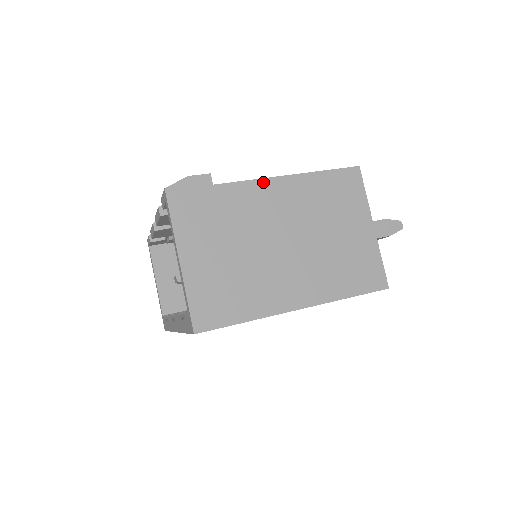
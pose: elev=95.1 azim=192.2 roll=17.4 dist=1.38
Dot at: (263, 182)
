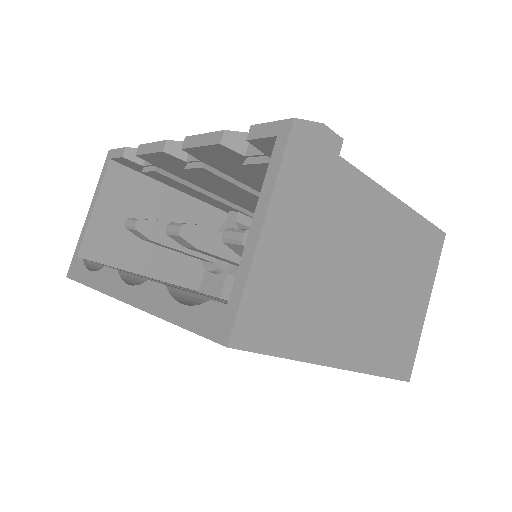
Dot at: (379, 190)
